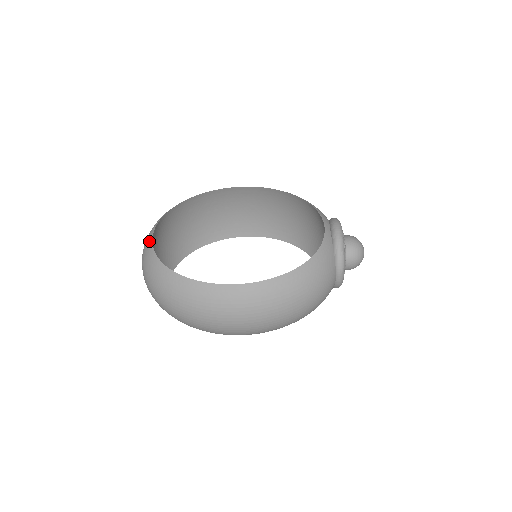
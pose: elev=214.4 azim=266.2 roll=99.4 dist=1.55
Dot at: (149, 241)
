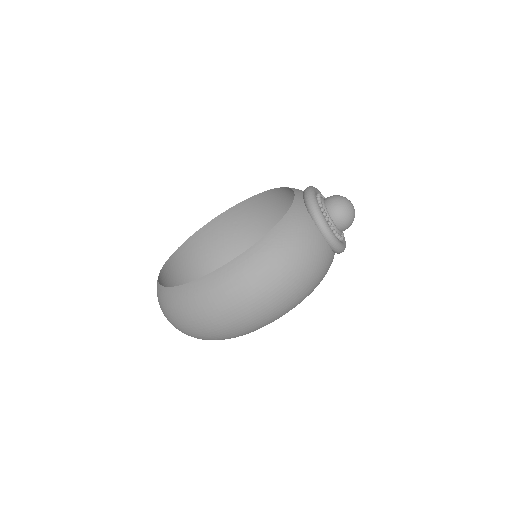
Dot at: occluded
